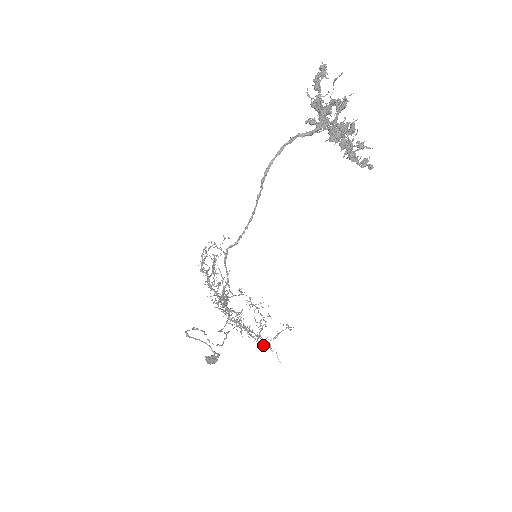
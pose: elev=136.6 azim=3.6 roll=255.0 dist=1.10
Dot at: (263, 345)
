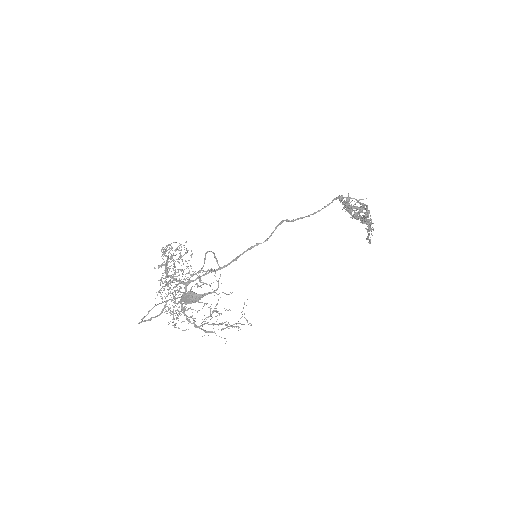
Dot at: (207, 331)
